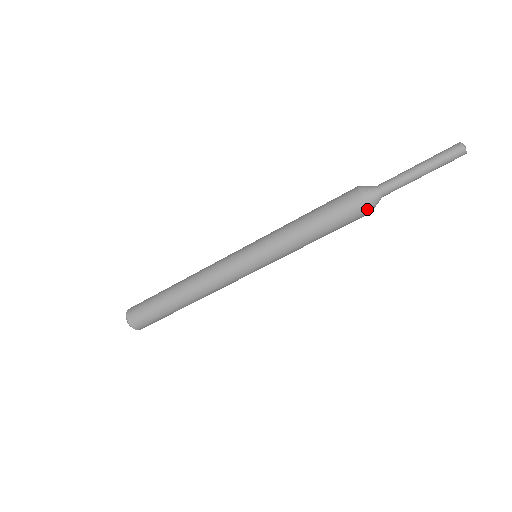
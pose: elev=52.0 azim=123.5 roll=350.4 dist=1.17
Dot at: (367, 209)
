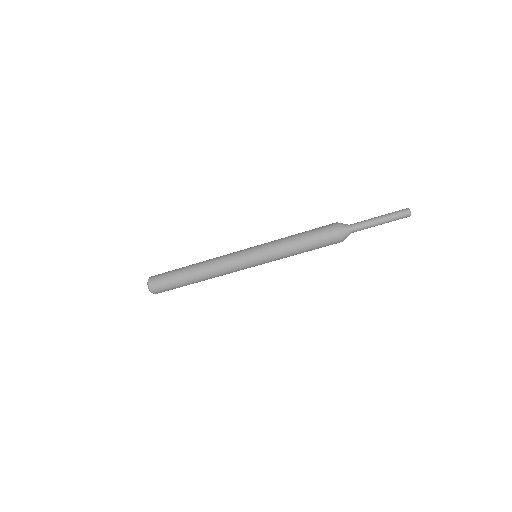
Dot at: occluded
